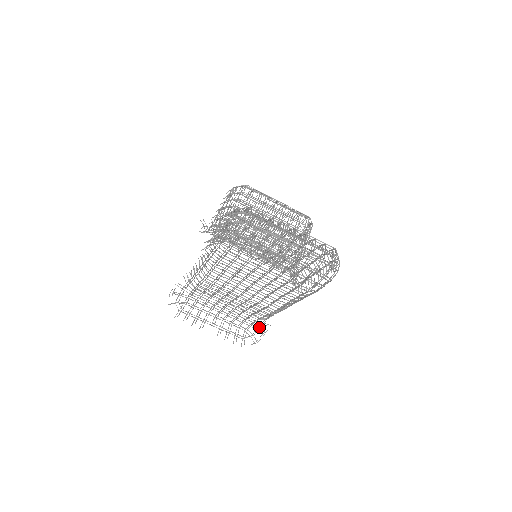
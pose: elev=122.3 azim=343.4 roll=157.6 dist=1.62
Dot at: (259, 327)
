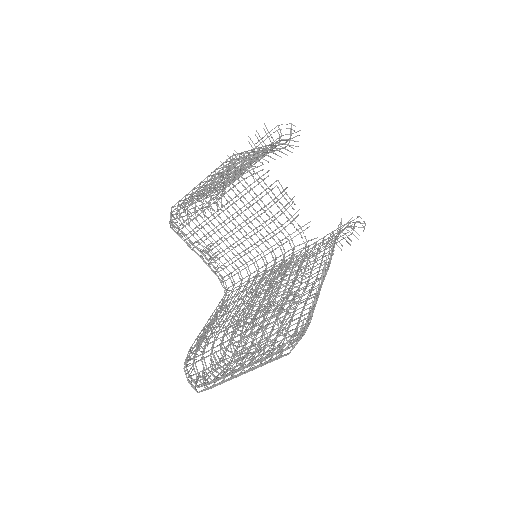
Dot at: occluded
